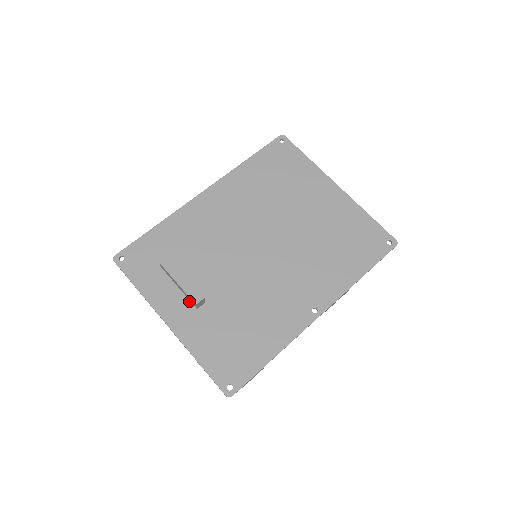
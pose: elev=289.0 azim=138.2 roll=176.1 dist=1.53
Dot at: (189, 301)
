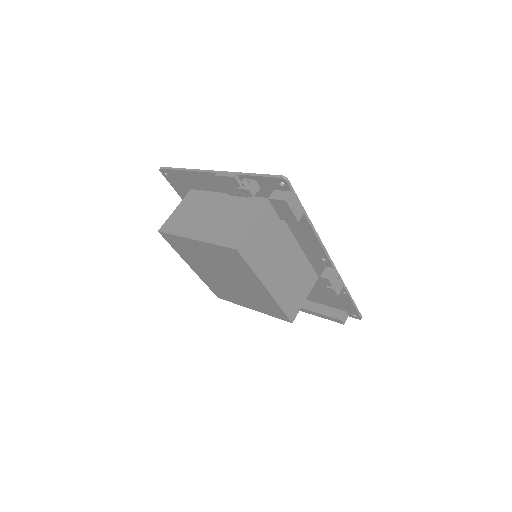
Dot at: occluded
